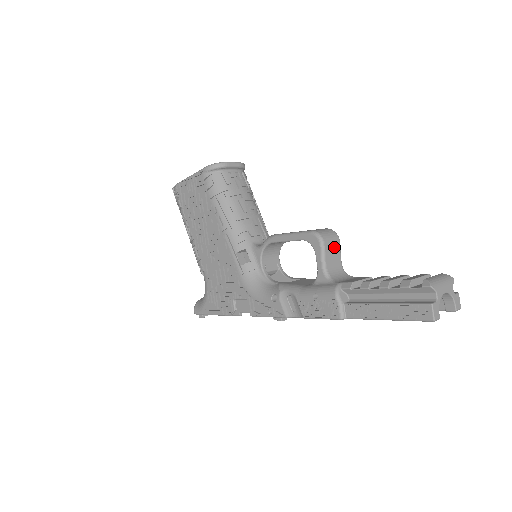
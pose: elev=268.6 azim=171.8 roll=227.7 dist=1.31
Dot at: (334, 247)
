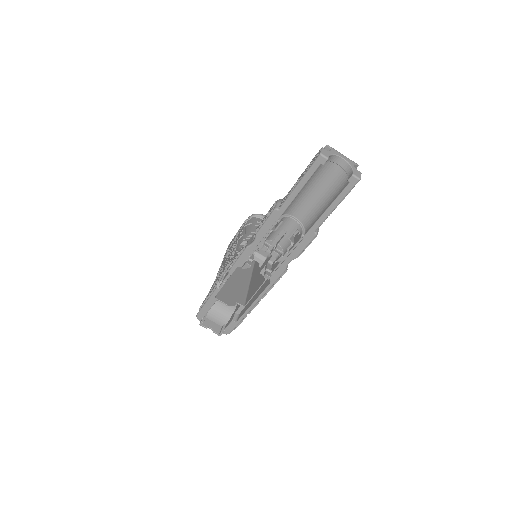
Dot at: occluded
